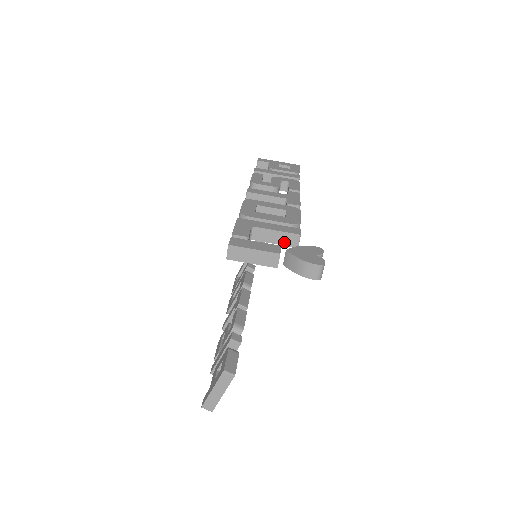
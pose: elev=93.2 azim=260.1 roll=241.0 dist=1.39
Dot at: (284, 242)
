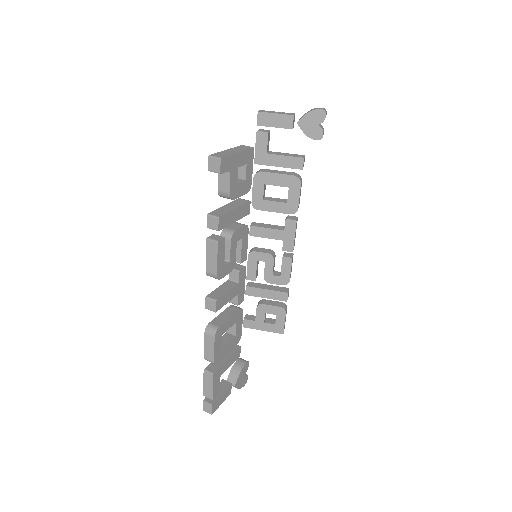
Dot at: (293, 156)
